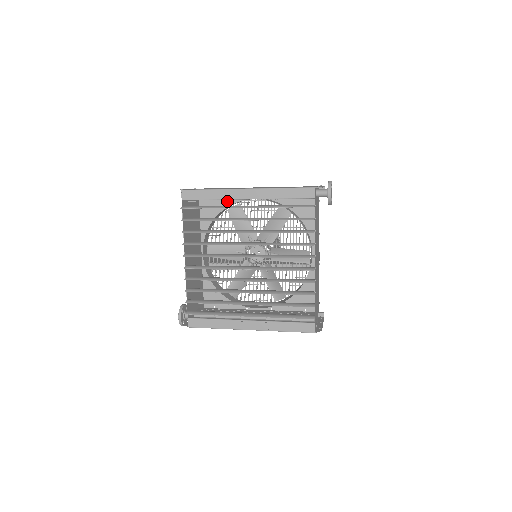
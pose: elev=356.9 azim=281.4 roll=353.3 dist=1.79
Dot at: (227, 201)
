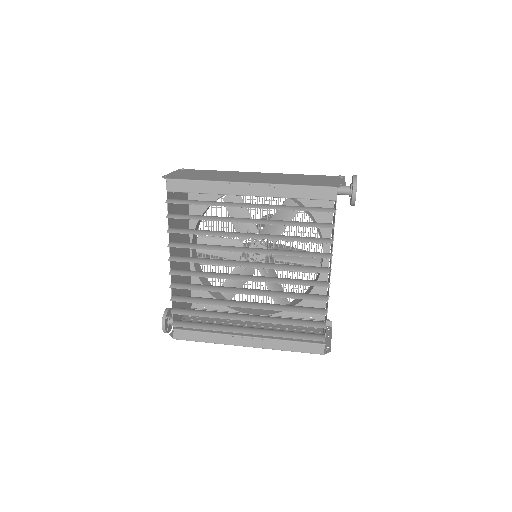
Dot at: occluded
